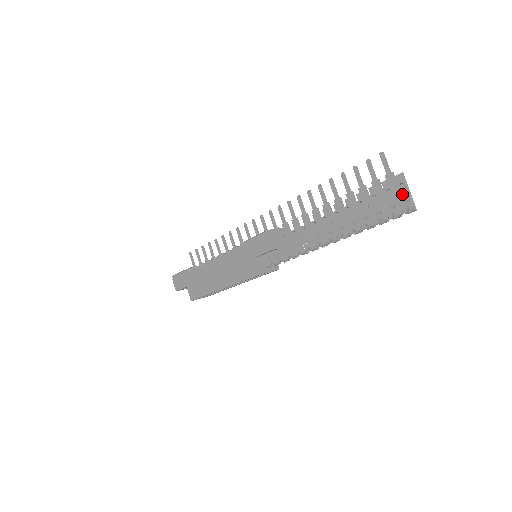
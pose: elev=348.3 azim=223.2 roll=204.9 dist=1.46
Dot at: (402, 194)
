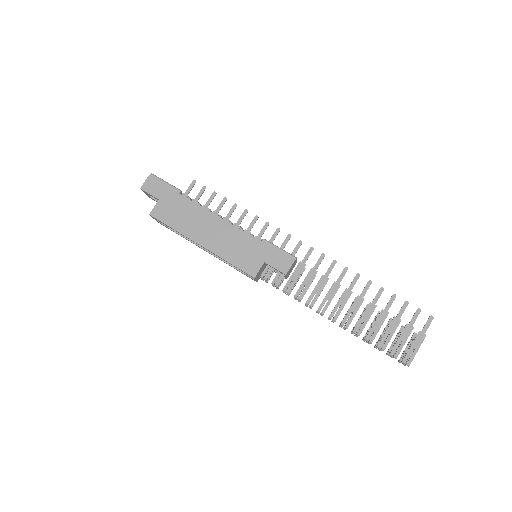
Dot at: (415, 352)
